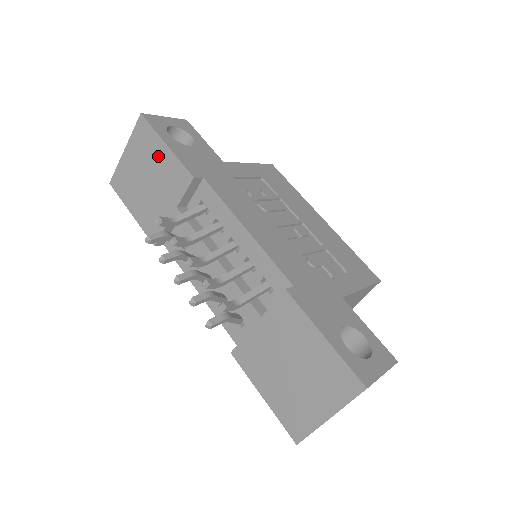
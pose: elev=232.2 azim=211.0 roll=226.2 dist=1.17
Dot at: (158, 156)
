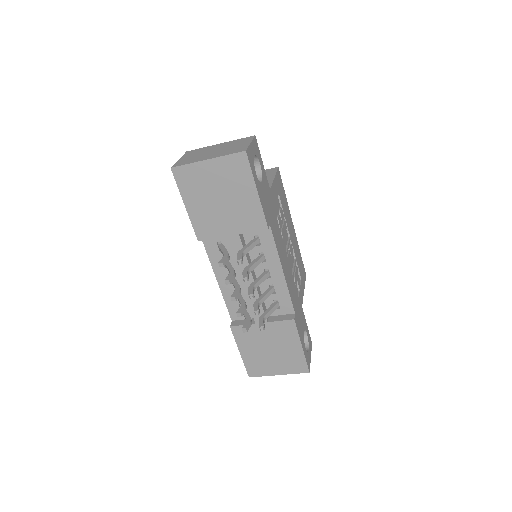
Dot at: (244, 193)
